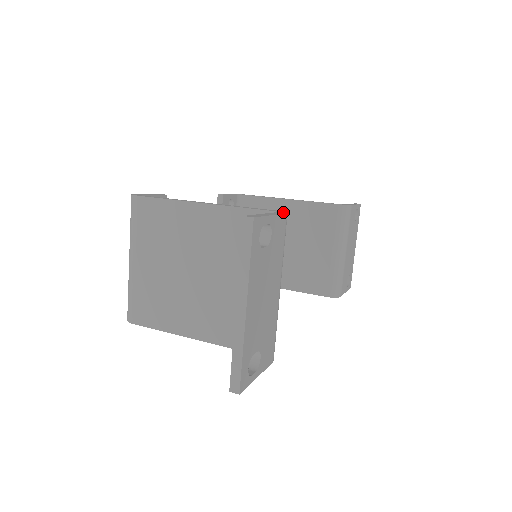
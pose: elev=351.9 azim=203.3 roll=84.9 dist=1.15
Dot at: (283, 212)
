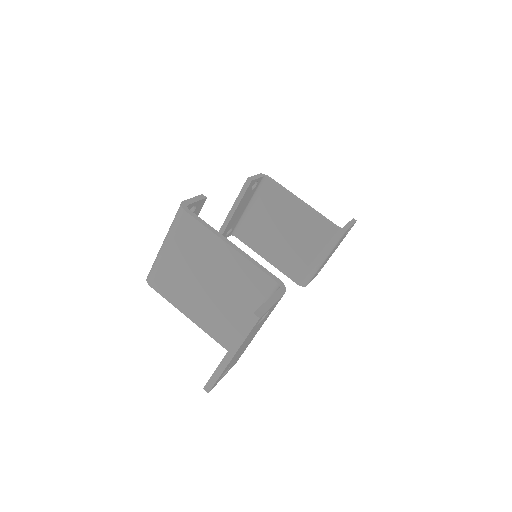
Dot at: (283, 289)
